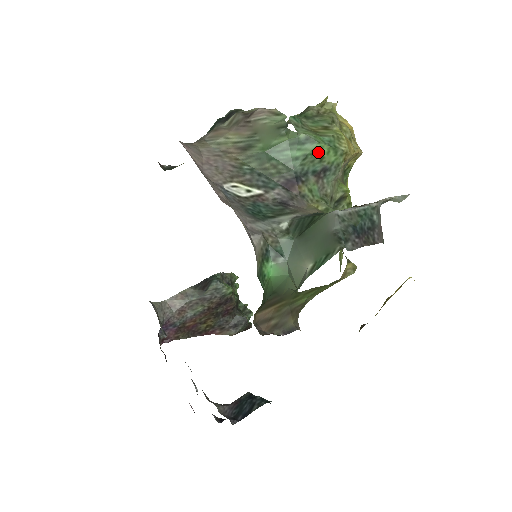
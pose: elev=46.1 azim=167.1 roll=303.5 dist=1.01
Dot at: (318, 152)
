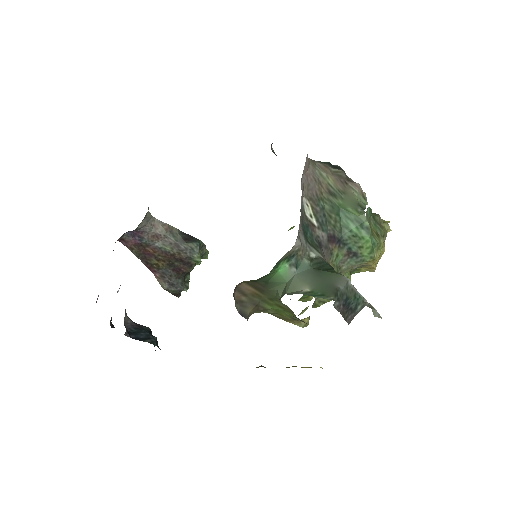
Dot at: (364, 241)
